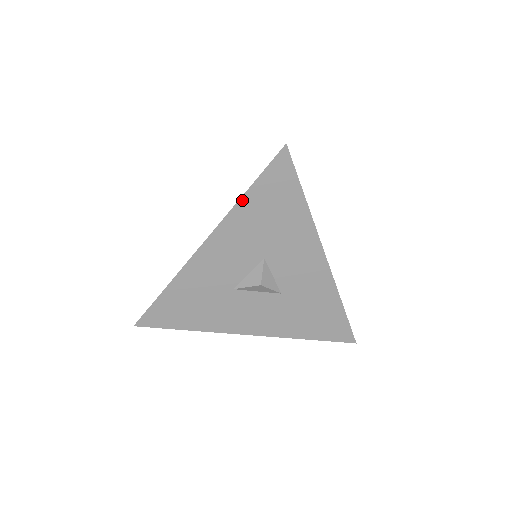
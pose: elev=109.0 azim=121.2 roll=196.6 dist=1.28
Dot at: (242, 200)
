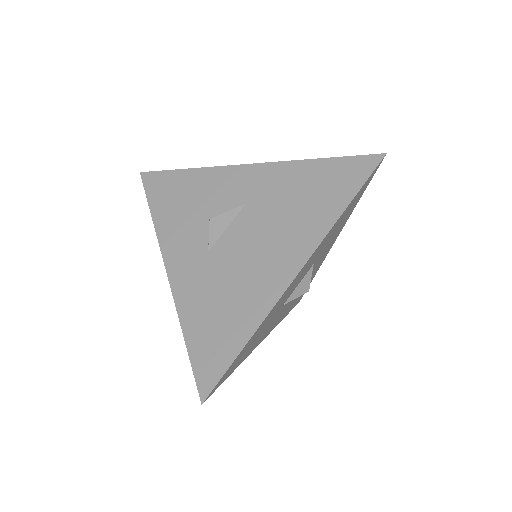
Dot at: (341, 216)
